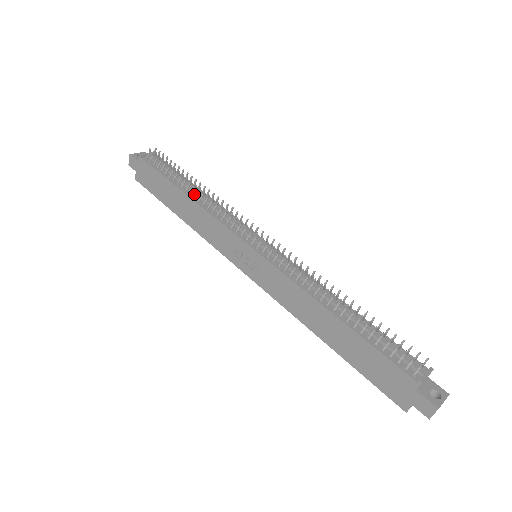
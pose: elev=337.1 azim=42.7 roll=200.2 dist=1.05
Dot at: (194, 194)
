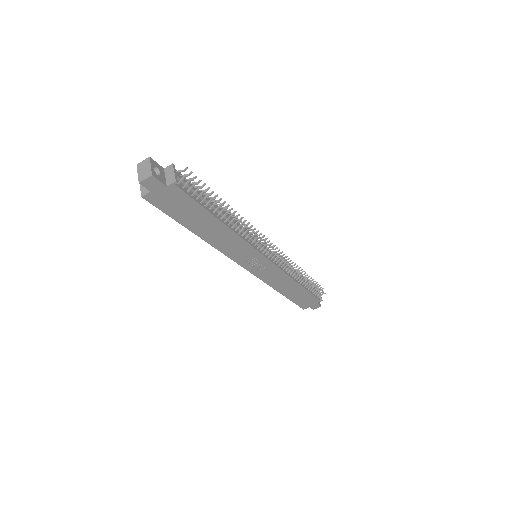
Dot at: (225, 219)
